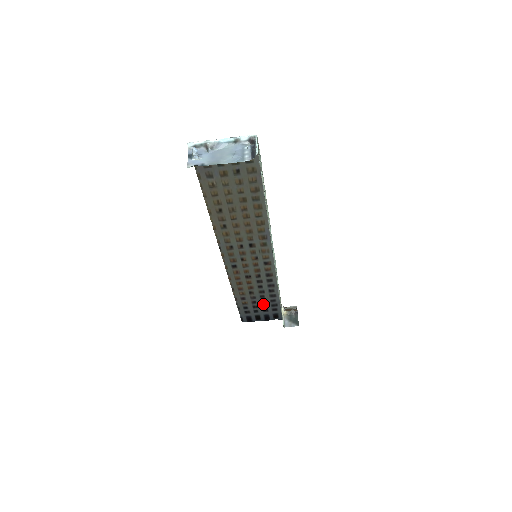
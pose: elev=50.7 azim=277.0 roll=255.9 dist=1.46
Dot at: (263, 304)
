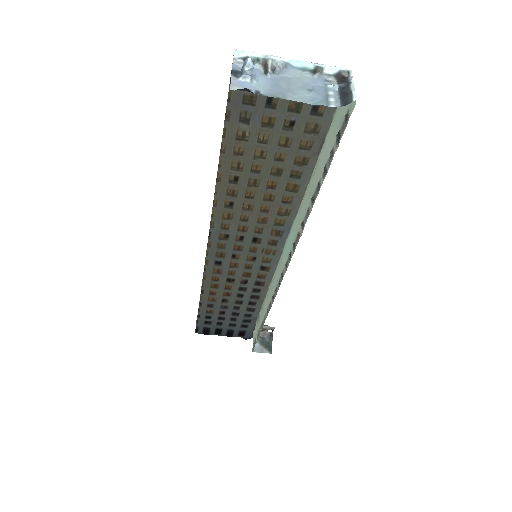
Dot at: (233, 317)
